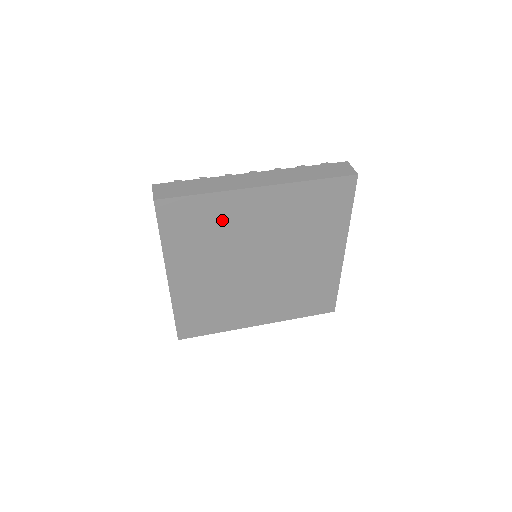
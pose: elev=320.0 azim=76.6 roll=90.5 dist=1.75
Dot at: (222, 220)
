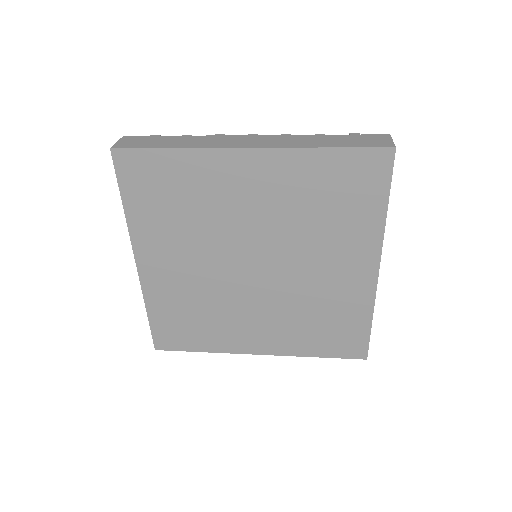
Dot at: (199, 191)
